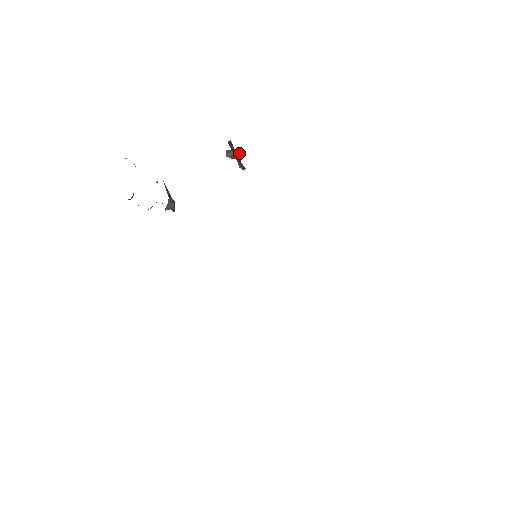
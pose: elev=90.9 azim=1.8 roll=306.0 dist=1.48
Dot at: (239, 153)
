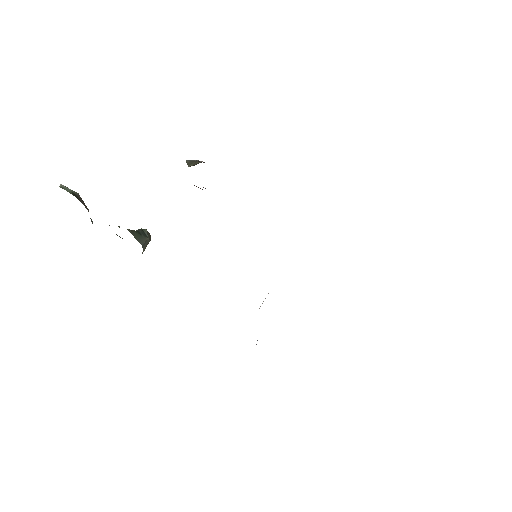
Dot at: occluded
